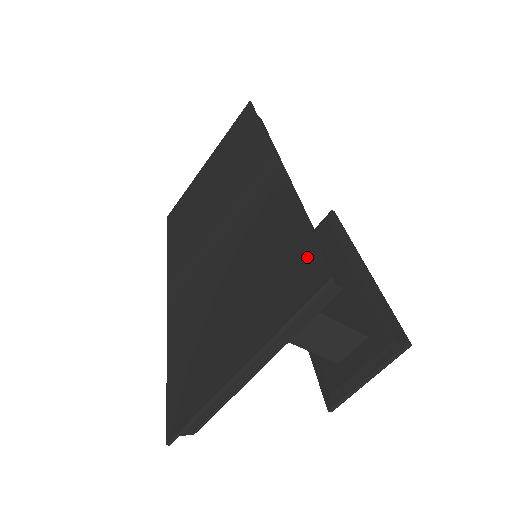
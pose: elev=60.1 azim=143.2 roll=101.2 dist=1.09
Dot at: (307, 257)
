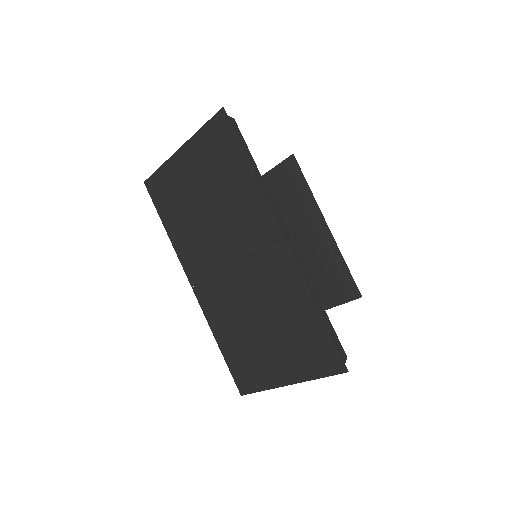
Dot at: (328, 348)
